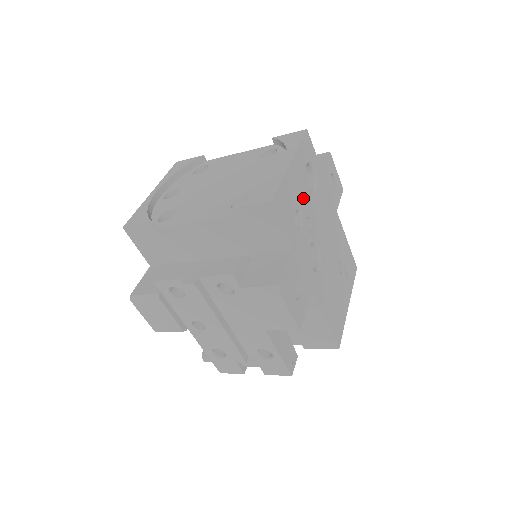
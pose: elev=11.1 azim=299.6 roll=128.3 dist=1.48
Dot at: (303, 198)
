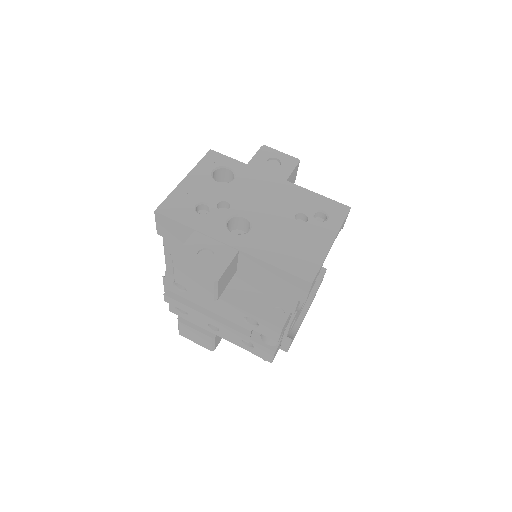
Dot at: (209, 193)
